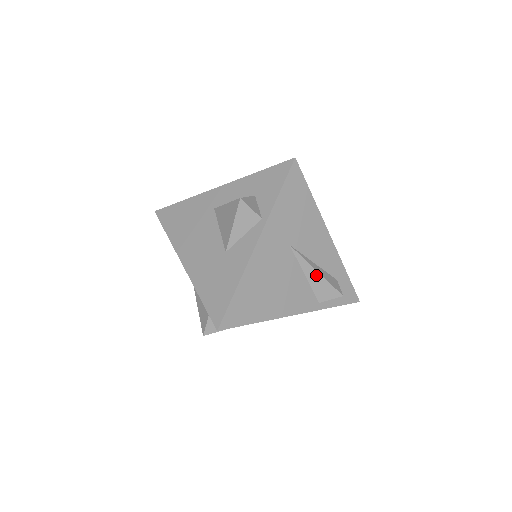
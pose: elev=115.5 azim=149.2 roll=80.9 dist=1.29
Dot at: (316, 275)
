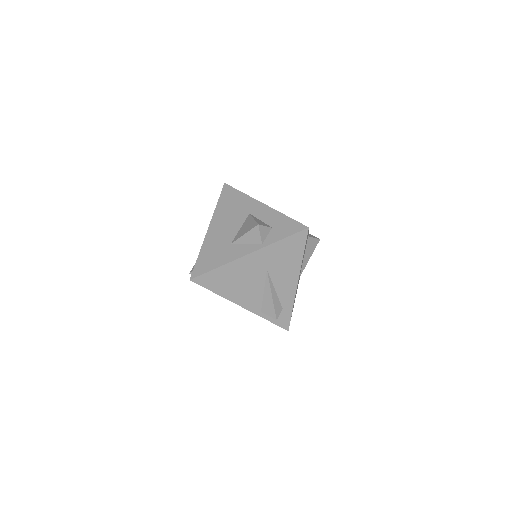
Dot at: (270, 297)
